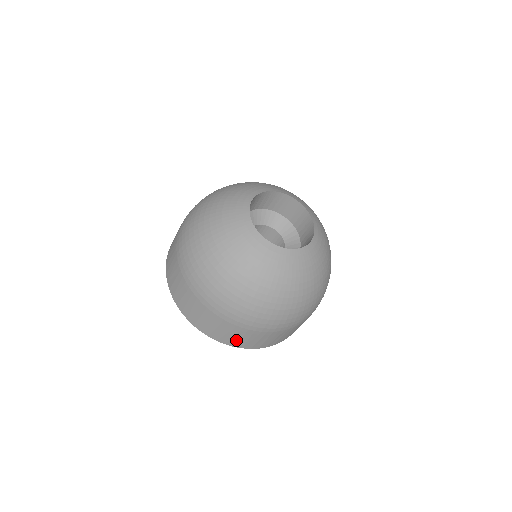
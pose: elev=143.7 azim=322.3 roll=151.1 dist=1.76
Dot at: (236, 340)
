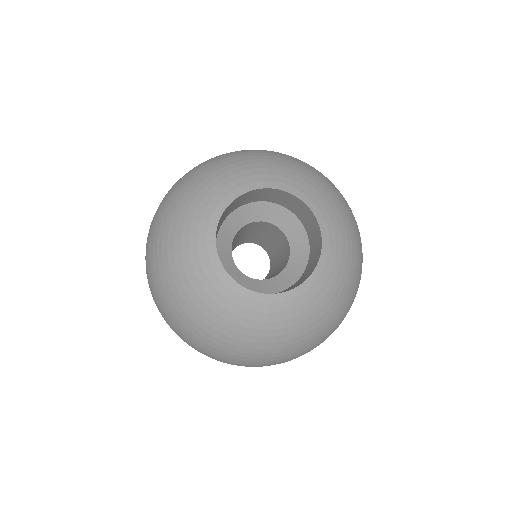
Dot at: occluded
